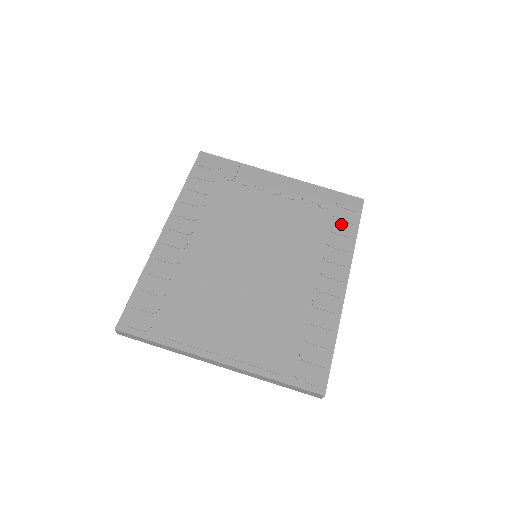
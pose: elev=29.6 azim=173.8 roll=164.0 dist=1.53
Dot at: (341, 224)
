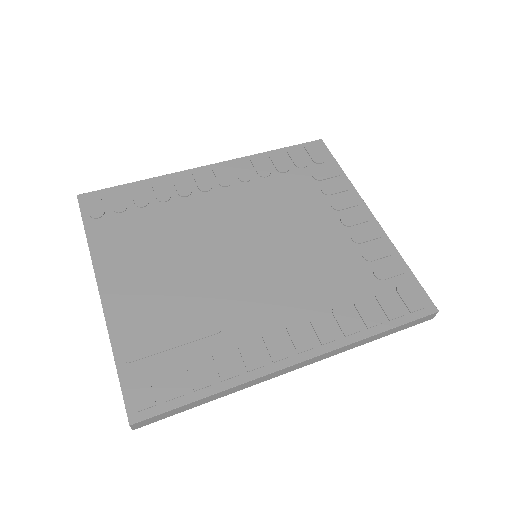
Dot at: (375, 306)
